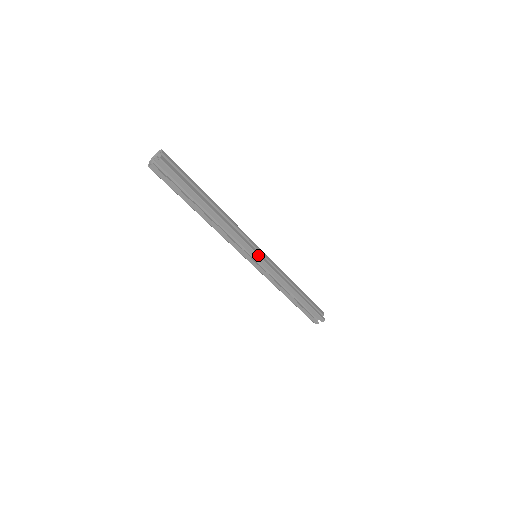
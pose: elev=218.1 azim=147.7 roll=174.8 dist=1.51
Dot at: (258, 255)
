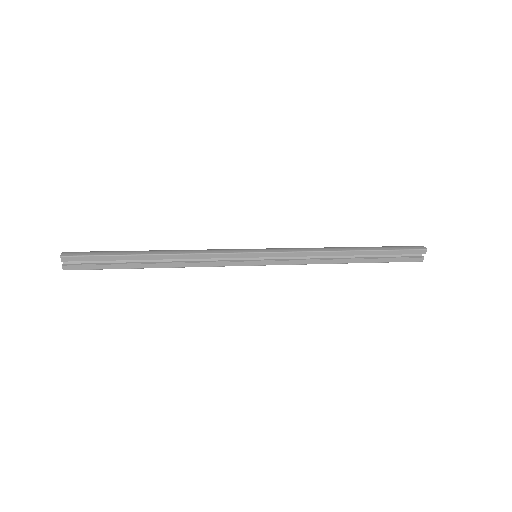
Dot at: (250, 265)
